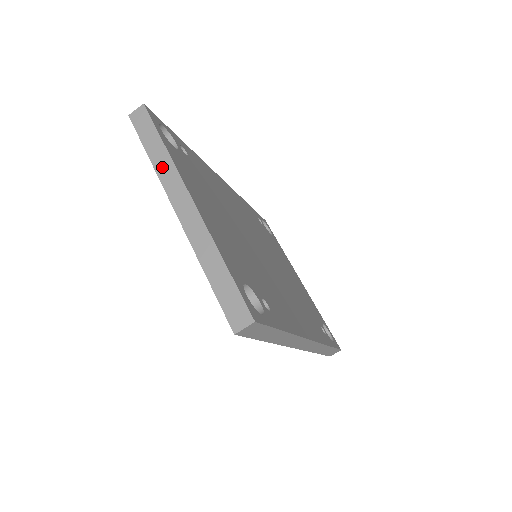
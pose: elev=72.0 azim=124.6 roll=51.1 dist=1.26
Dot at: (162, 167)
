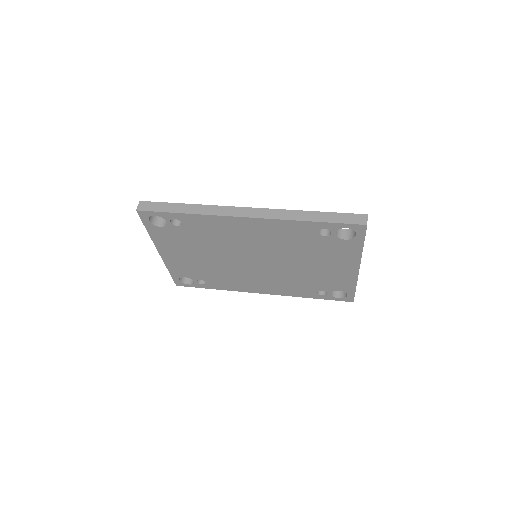
Dot at: occluded
